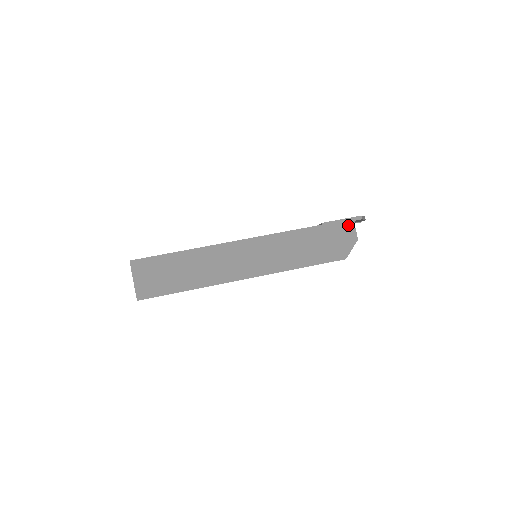
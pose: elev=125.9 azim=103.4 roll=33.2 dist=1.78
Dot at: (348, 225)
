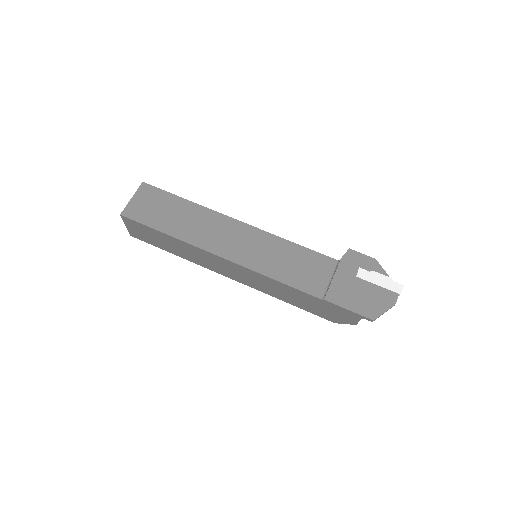
Dot at: (353, 315)
